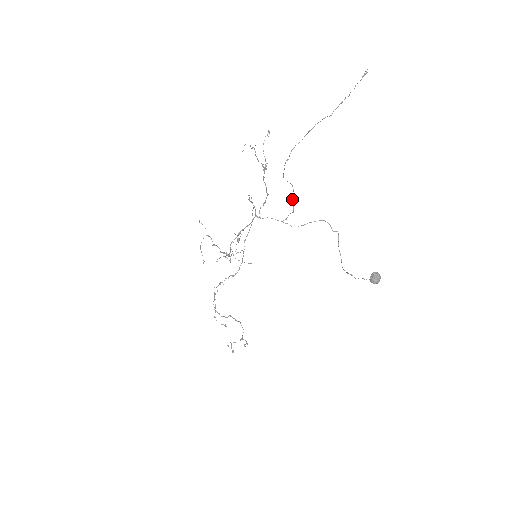
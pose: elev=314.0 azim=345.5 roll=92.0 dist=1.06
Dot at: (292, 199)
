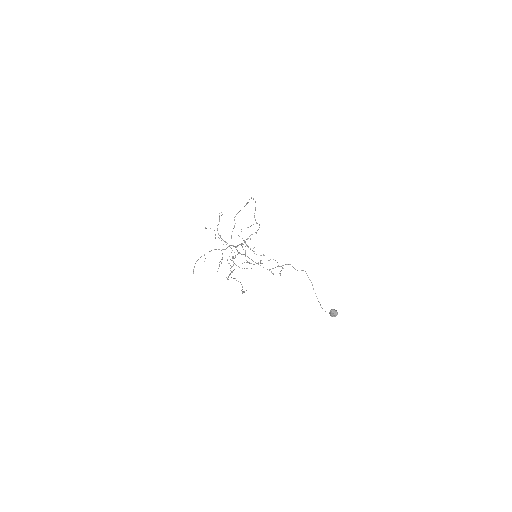
Dot at: occluded
